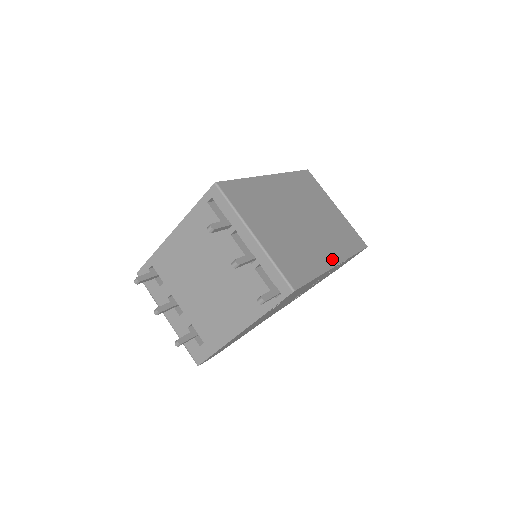
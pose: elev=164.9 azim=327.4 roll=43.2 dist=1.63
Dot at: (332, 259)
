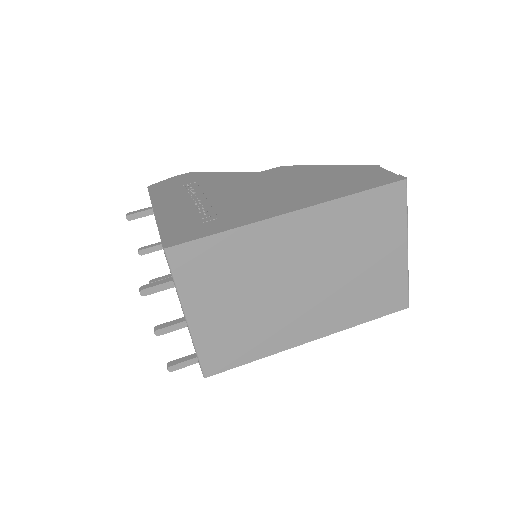
Dot at: (308, 334)
